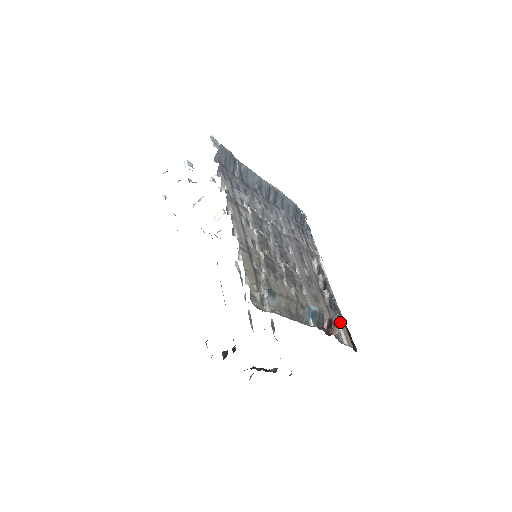
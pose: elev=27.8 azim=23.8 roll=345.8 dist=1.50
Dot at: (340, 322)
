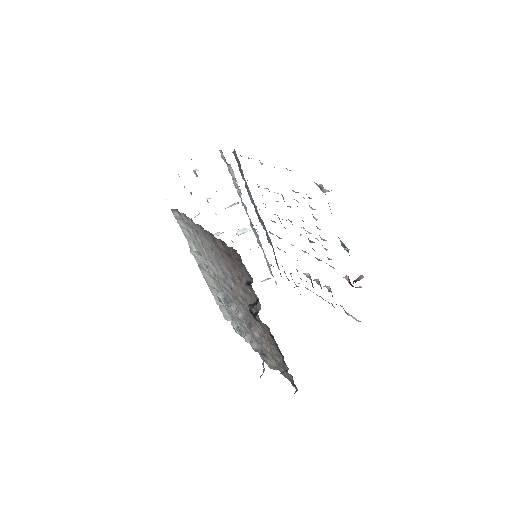
Dot at: (345, 311)
